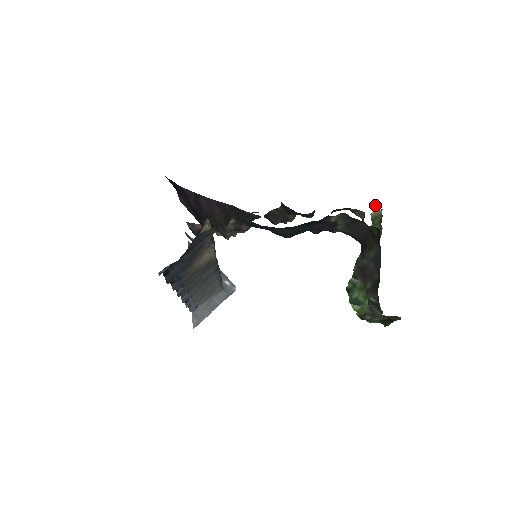
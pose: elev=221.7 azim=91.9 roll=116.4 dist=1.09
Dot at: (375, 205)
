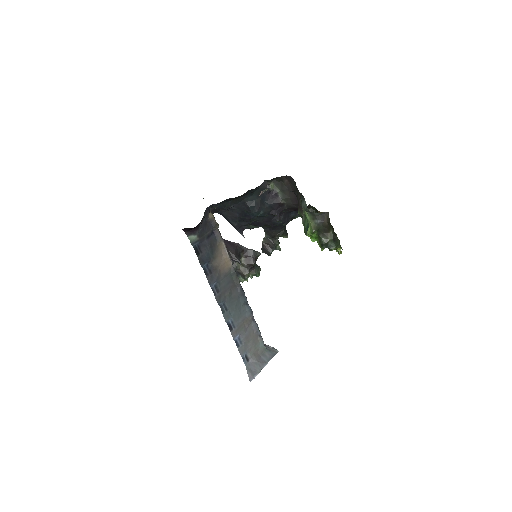
Dot at: occluded
